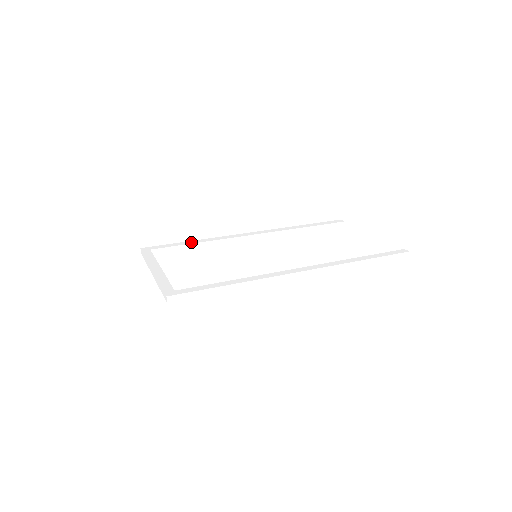
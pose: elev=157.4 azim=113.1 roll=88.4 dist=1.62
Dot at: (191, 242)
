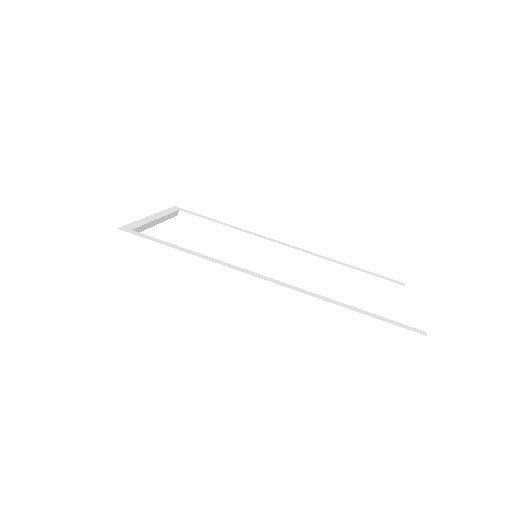
Dot at: (221, 222)
